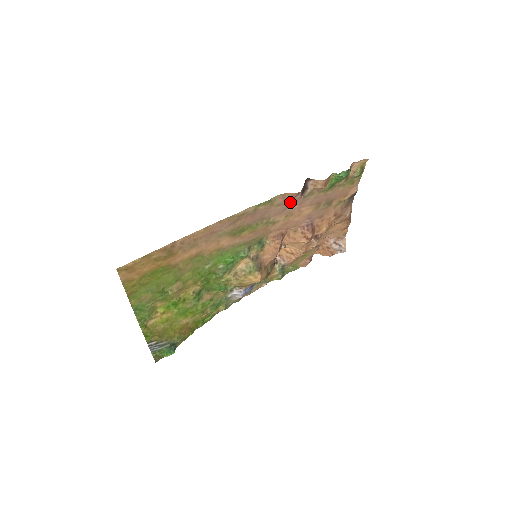
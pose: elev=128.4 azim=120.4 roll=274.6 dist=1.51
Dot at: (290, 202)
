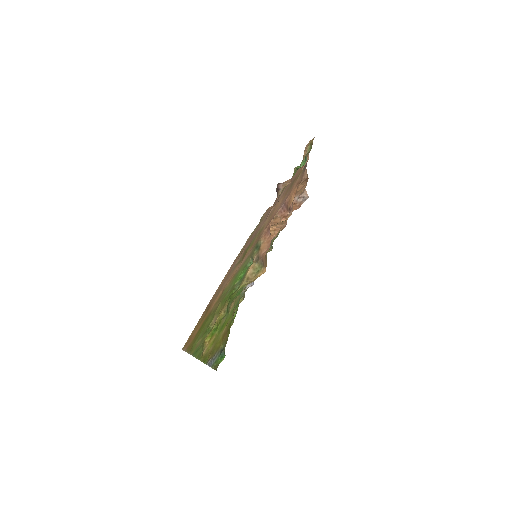
Dot at: occluded
